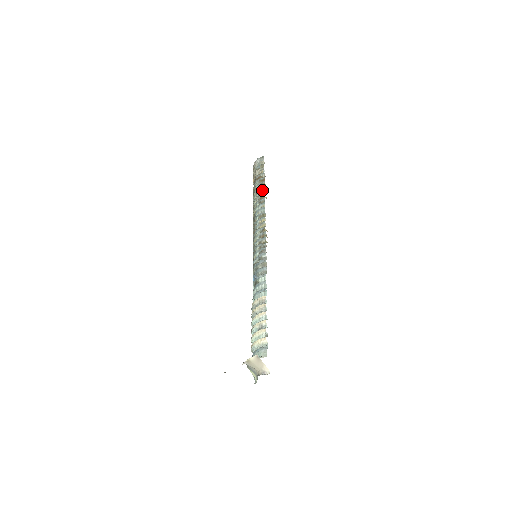
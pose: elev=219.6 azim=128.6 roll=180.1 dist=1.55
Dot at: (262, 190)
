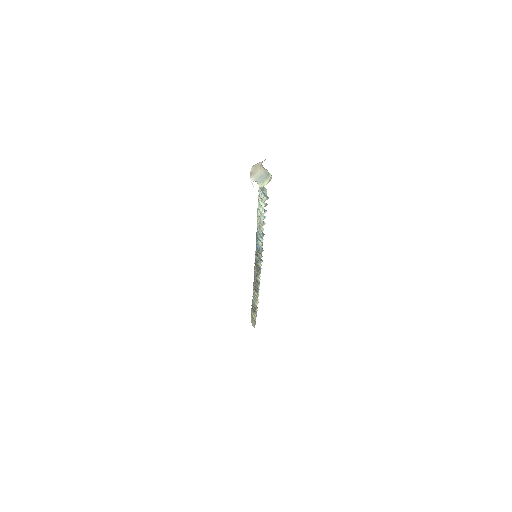
Dot at: occluded
